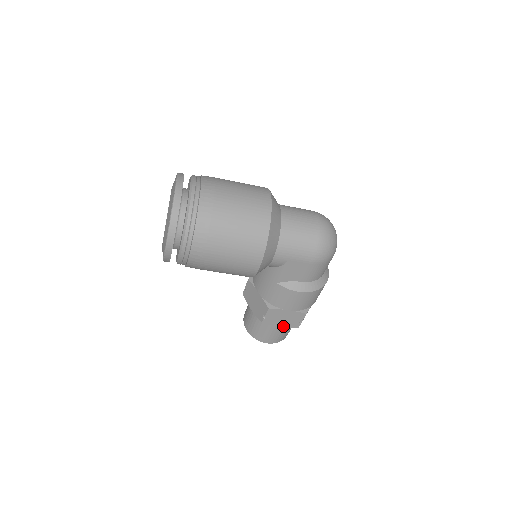
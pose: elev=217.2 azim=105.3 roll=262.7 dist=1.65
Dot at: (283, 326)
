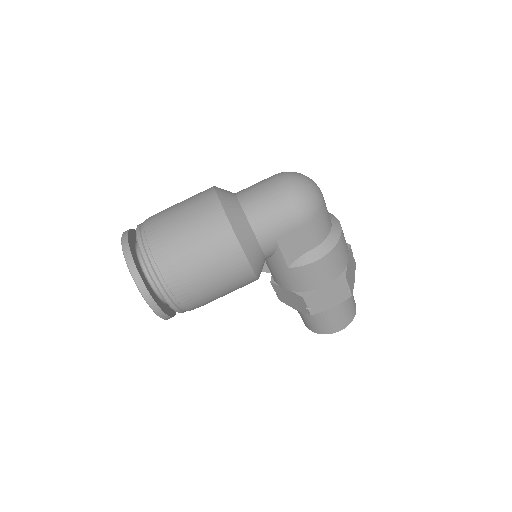
Dot at: (335, 305)
